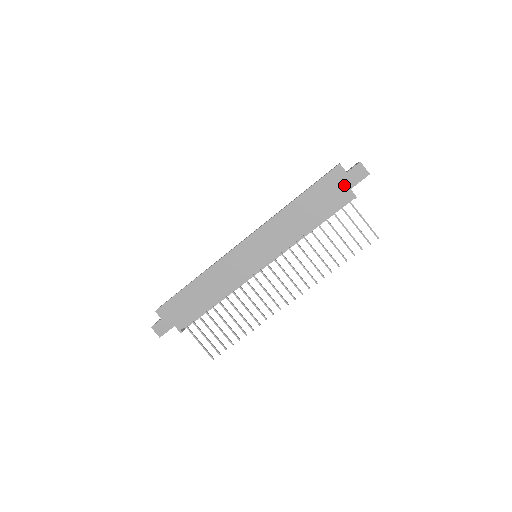
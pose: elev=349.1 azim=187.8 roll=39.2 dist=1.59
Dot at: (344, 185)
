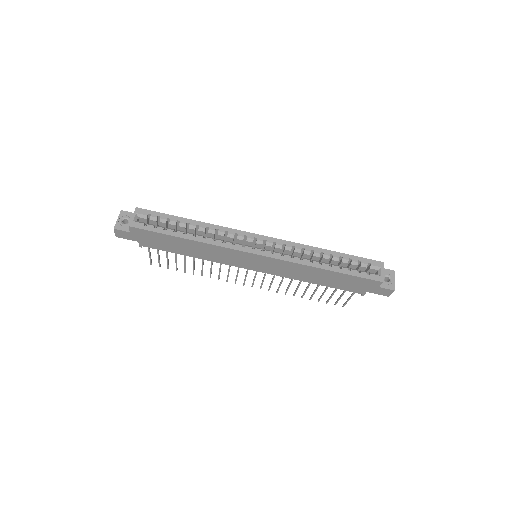
Dot at: (367, 288)
